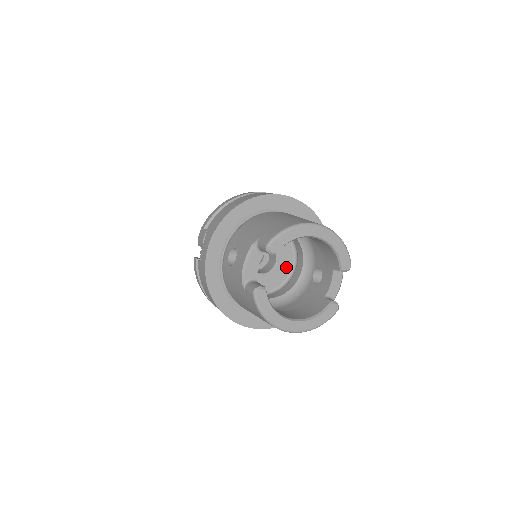
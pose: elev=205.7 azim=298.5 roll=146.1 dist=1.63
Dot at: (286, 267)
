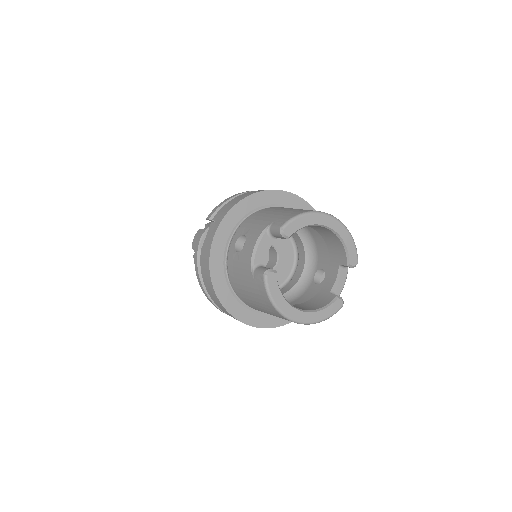
Dot at: (286, 269)
